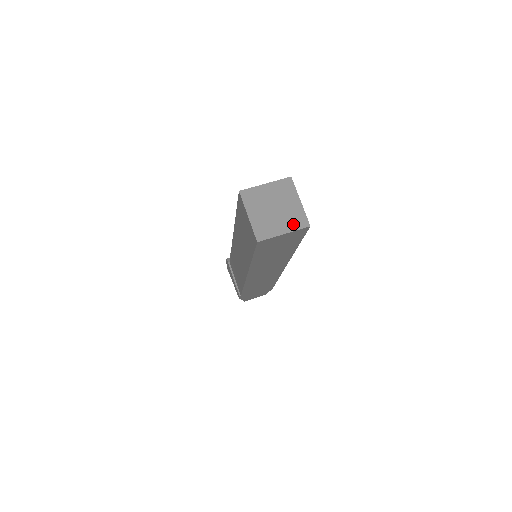
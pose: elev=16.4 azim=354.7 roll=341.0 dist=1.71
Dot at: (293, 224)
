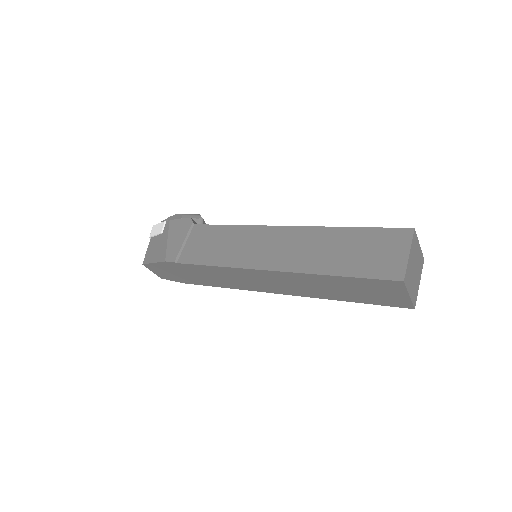
Dot at: (413, 295)
